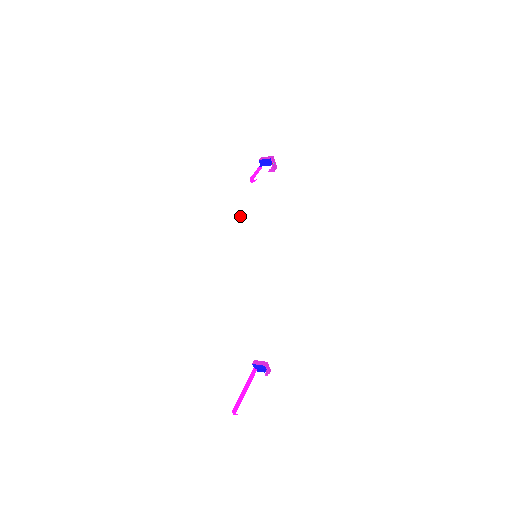
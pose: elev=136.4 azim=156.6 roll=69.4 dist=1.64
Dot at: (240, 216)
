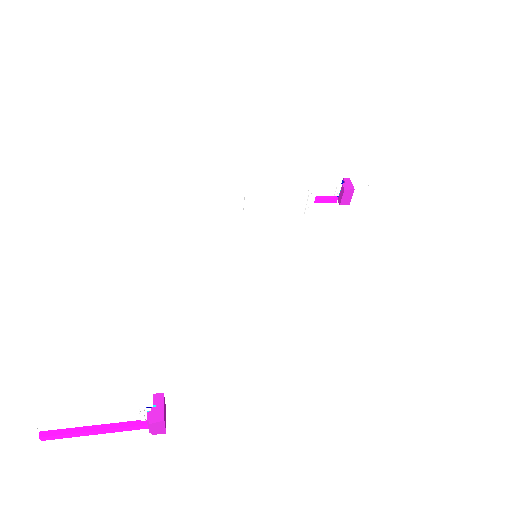
Dot at: (246, 205)
